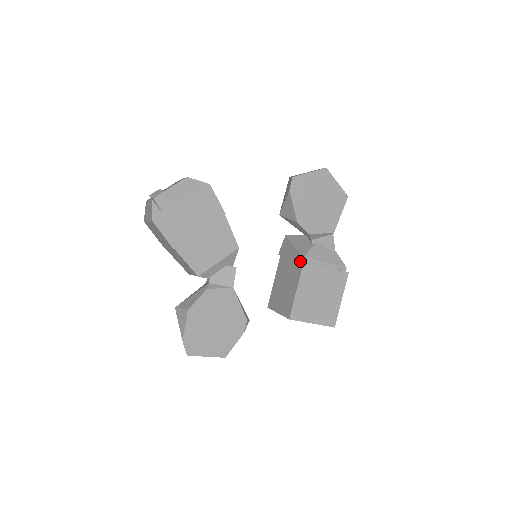
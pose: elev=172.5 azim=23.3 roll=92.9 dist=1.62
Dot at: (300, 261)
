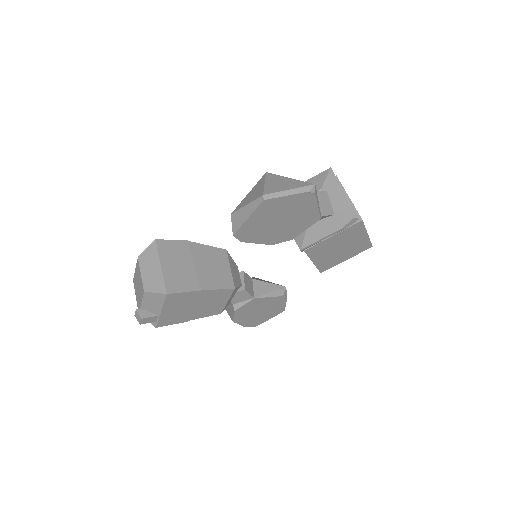
Dot at: occluded
